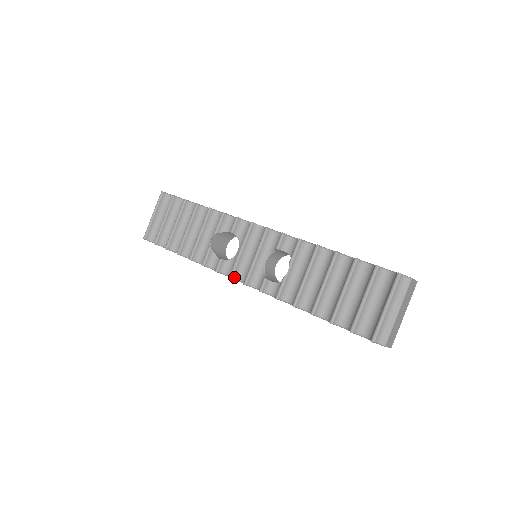
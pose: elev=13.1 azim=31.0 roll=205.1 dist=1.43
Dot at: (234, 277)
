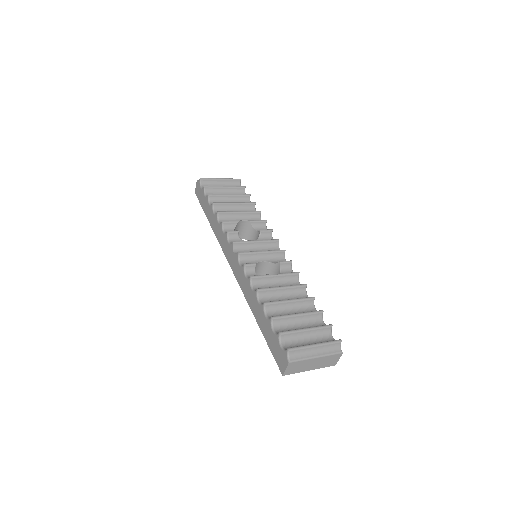
Dot at: (235, 245)
